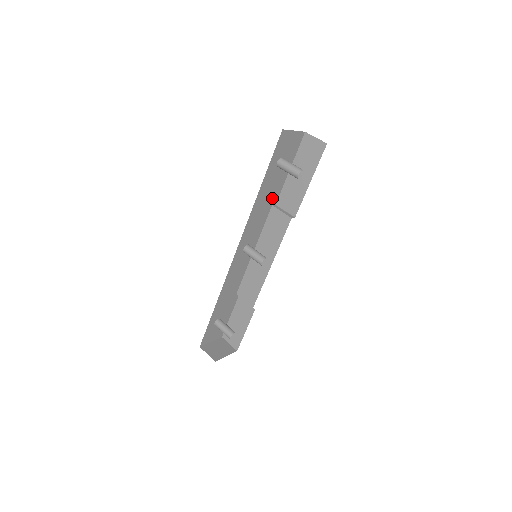
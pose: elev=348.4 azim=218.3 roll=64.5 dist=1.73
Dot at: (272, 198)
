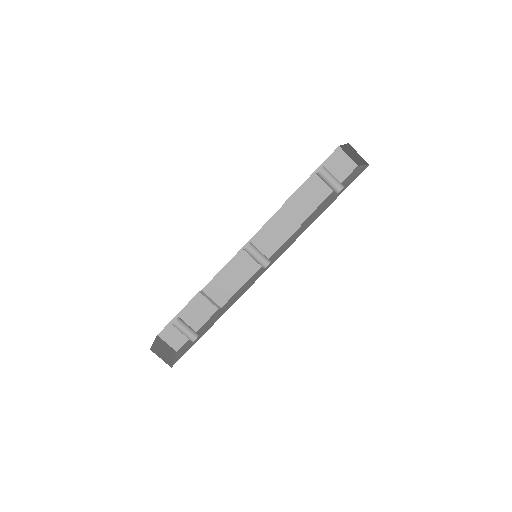
Dot at: occluded
